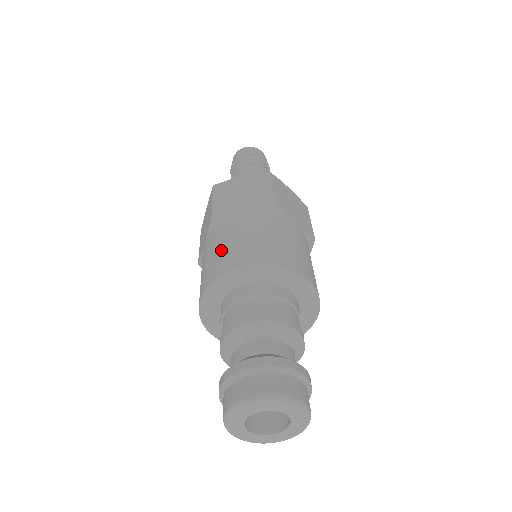
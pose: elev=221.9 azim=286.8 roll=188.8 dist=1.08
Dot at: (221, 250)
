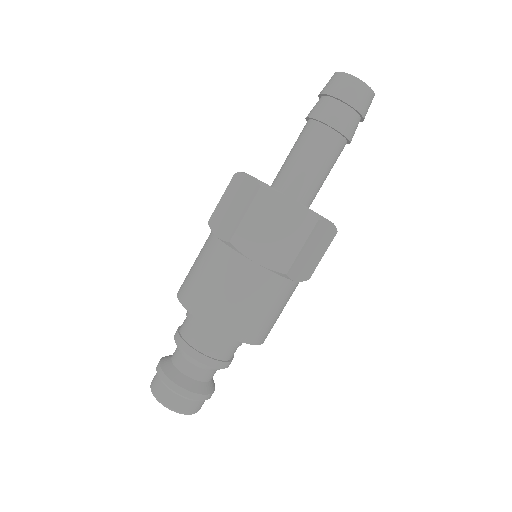
Dot at: (214, 290)
